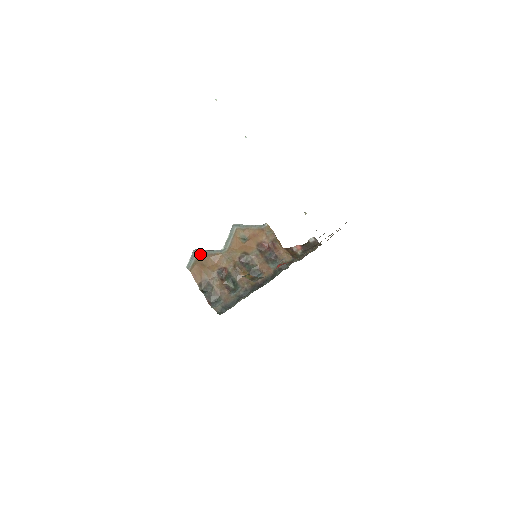
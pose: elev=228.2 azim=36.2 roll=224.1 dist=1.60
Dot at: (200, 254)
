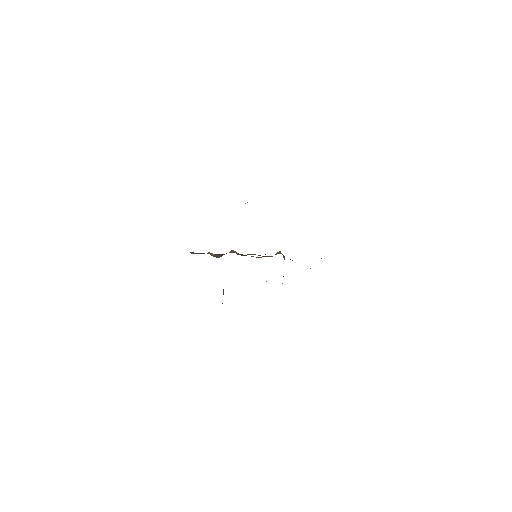
Dot at: occluded
